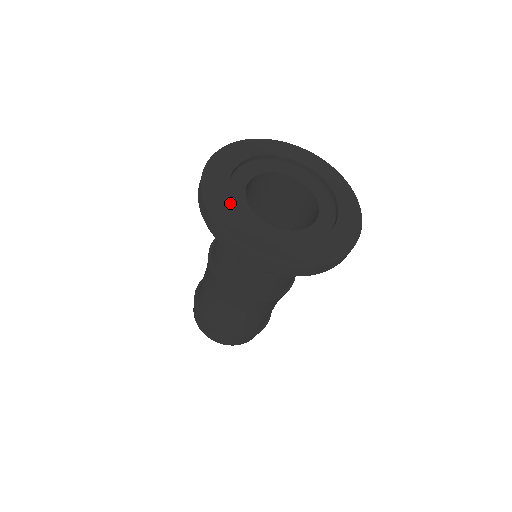
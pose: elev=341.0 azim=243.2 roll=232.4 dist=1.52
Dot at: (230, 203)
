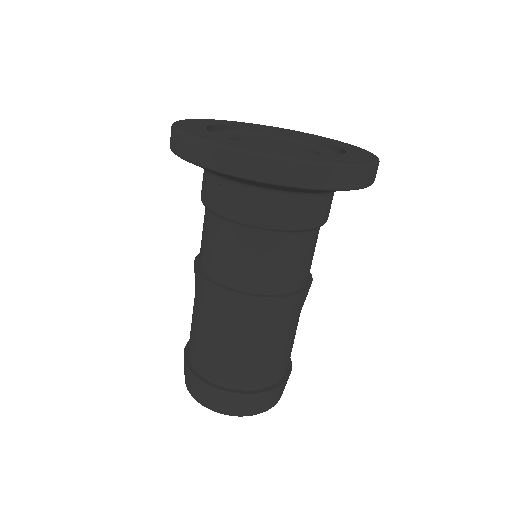
Dot at: (211, 133)
